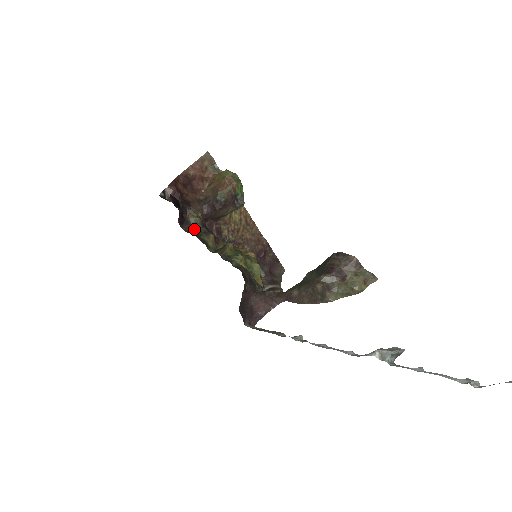
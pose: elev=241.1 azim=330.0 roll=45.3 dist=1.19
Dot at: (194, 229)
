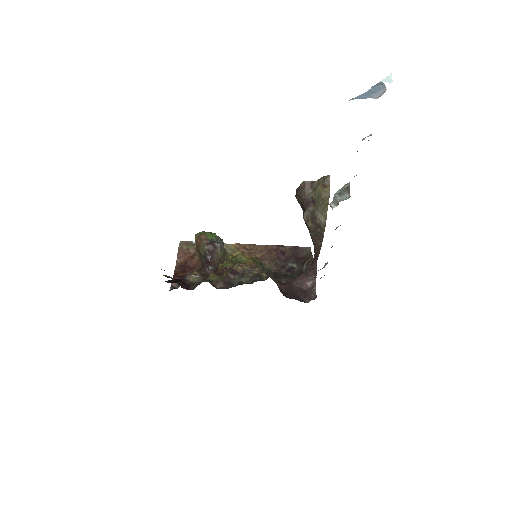
Dot at: occluded
